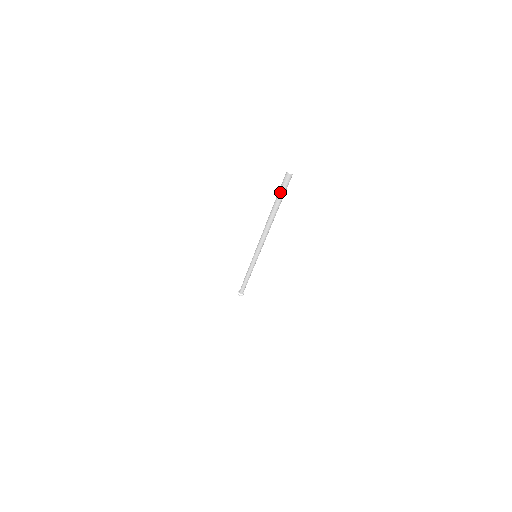
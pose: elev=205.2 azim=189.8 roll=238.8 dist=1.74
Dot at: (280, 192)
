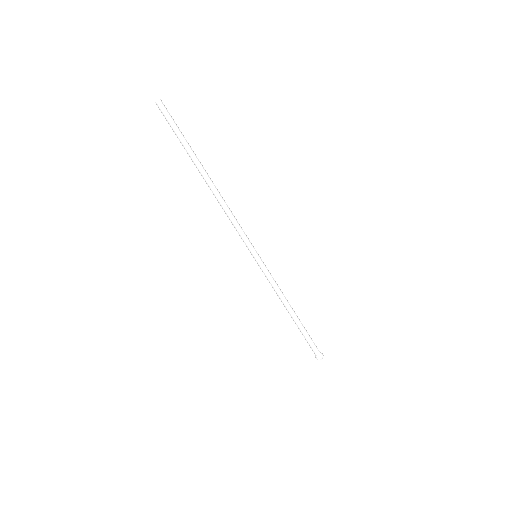
Dot at: (174, 131)
